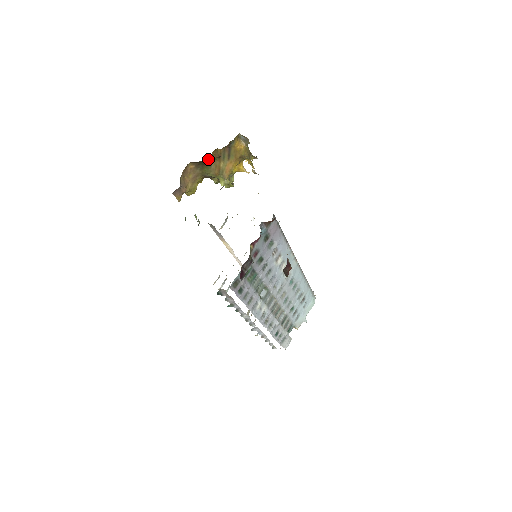
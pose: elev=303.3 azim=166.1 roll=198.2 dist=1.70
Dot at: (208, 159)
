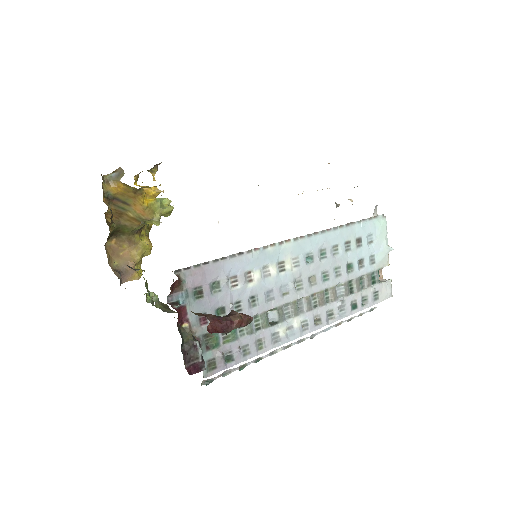
Dot at: occluded
